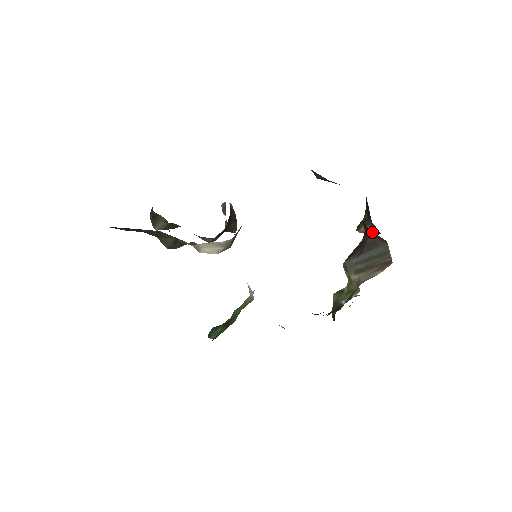
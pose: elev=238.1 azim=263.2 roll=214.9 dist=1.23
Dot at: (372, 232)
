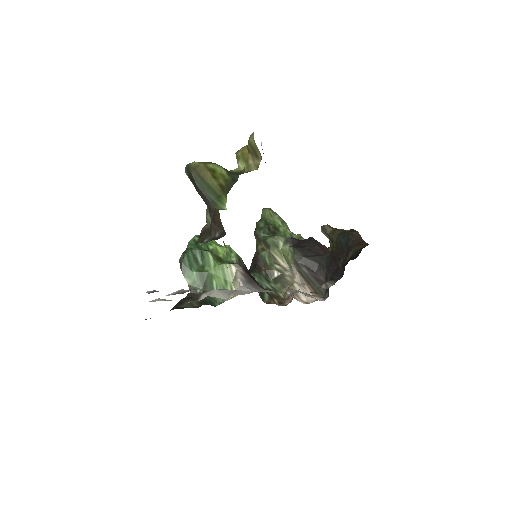
Dot at: occluded
